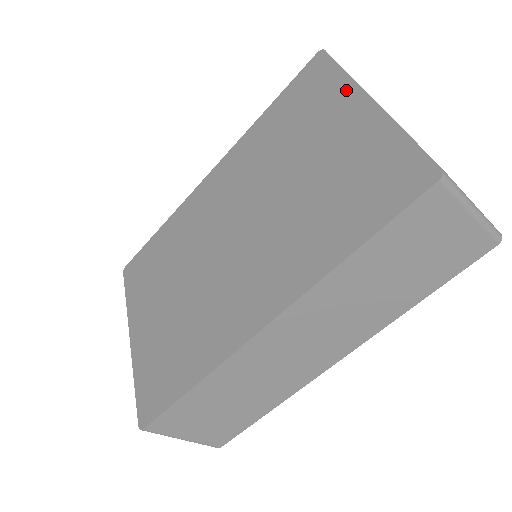
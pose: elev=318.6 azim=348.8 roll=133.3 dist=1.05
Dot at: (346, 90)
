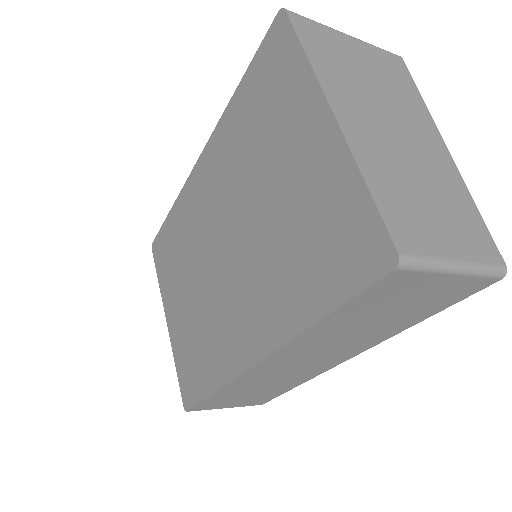
Dot at: (308, 90)
